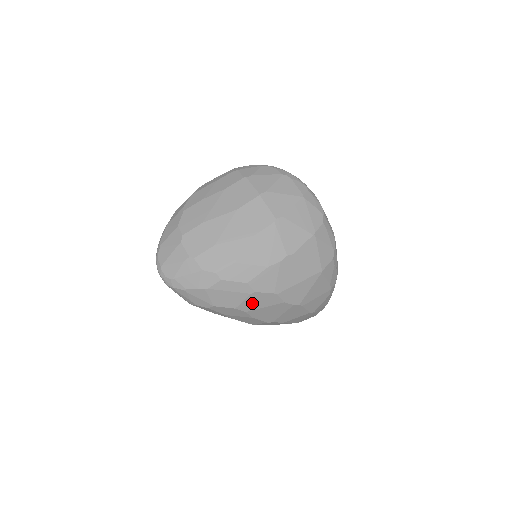
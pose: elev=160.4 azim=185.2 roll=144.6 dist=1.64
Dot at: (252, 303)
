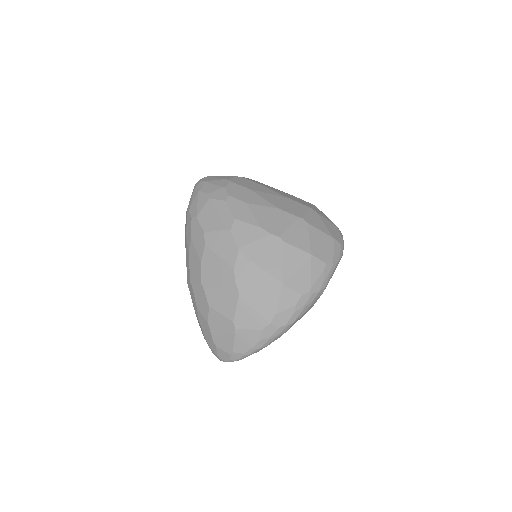
Dot at: (217, 241)
